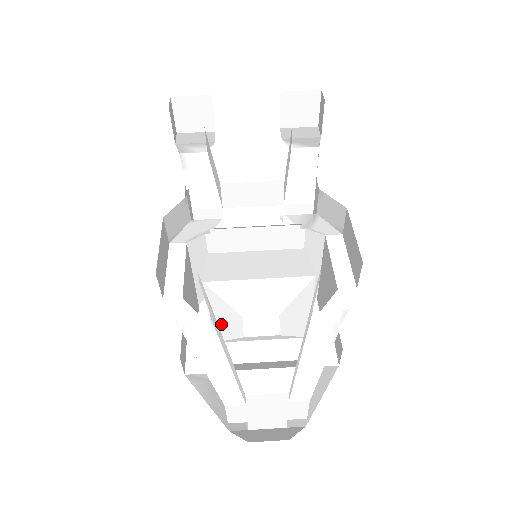
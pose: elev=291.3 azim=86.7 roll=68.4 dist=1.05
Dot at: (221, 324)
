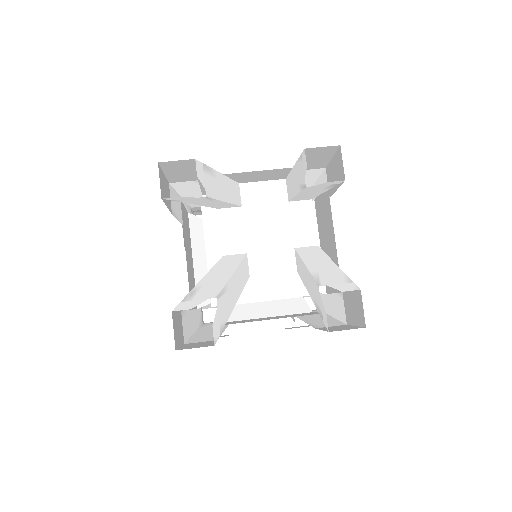
Dot at: (219, 259)
